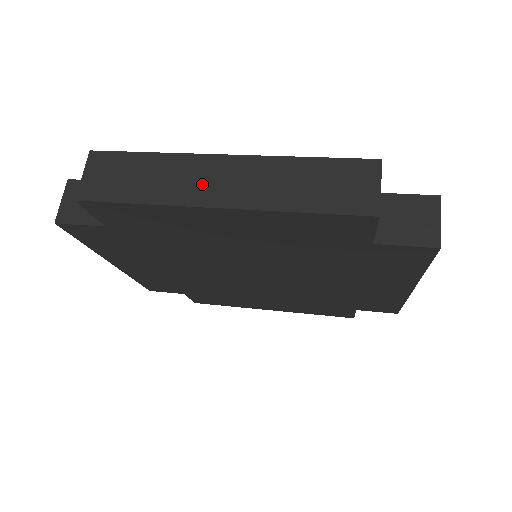
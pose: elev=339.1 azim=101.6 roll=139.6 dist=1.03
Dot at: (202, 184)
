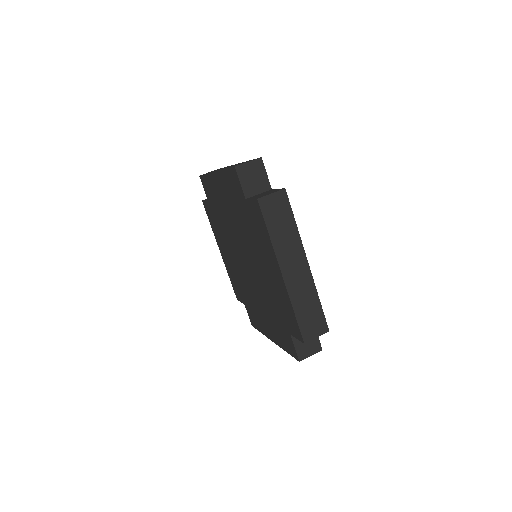
Dot at: occluded
